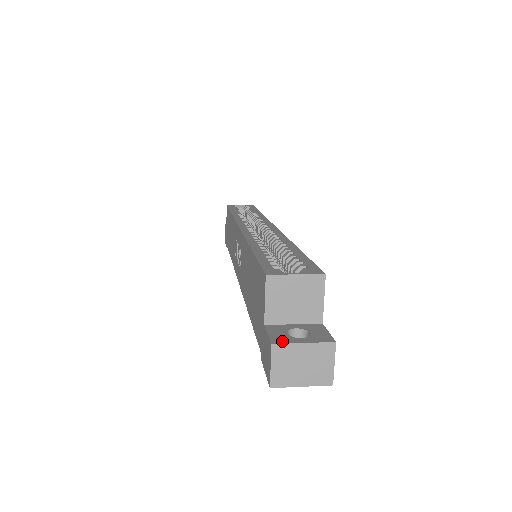
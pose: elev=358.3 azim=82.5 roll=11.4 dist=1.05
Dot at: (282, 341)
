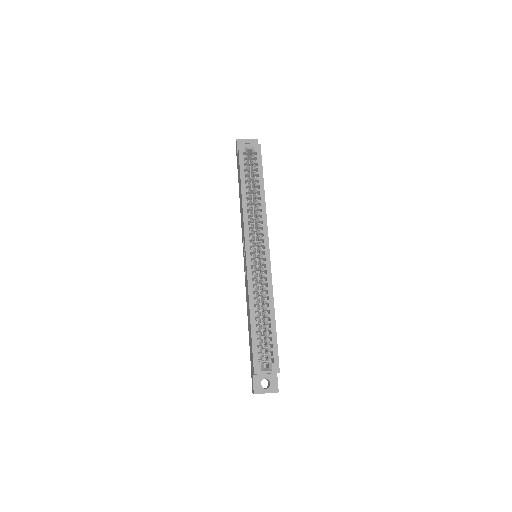
Dot at: (258, 392)
